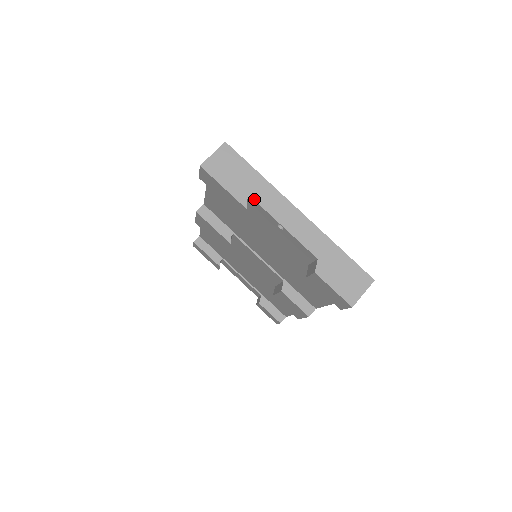
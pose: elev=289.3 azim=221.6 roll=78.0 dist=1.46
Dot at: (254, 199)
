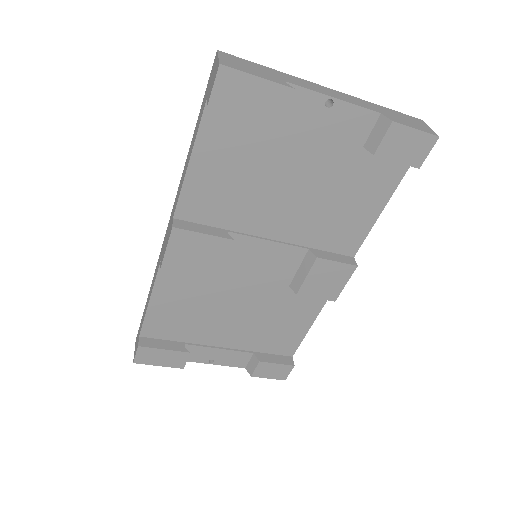
Dot at: (291, 83)
